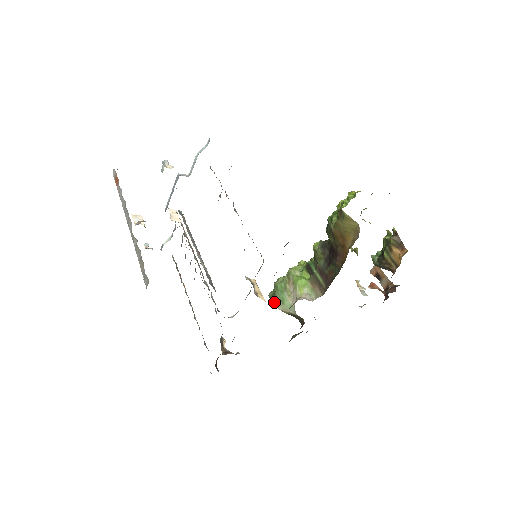
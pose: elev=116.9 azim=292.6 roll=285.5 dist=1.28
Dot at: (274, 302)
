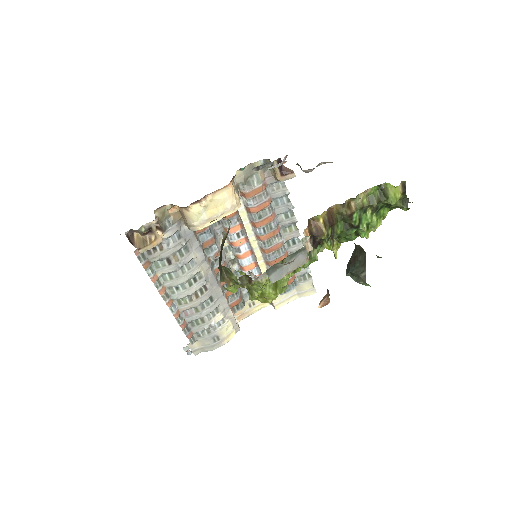
Dot at: occluded
